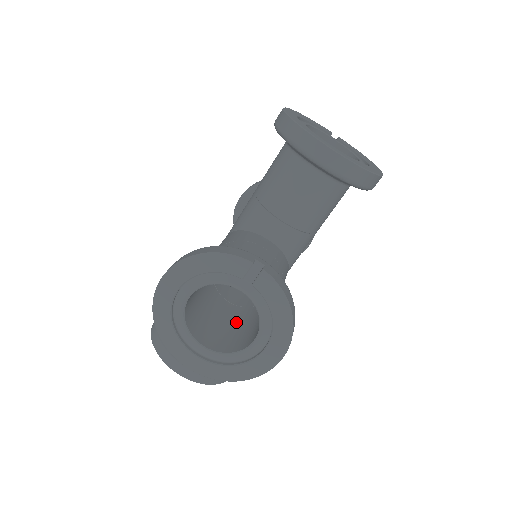
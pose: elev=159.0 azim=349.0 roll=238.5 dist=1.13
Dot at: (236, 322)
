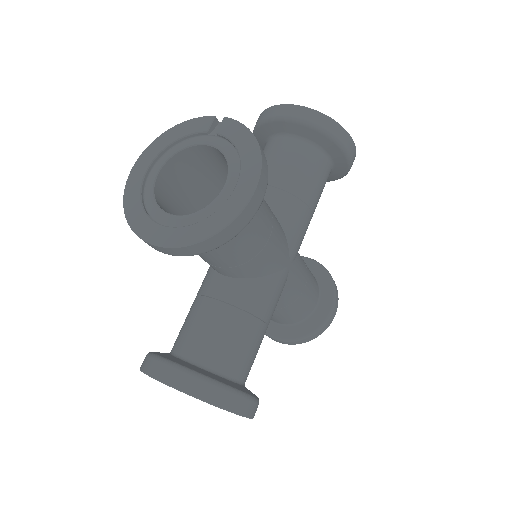
Dot at: occluded
